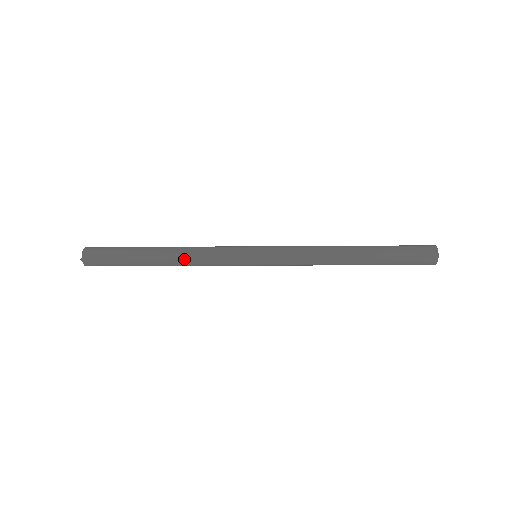
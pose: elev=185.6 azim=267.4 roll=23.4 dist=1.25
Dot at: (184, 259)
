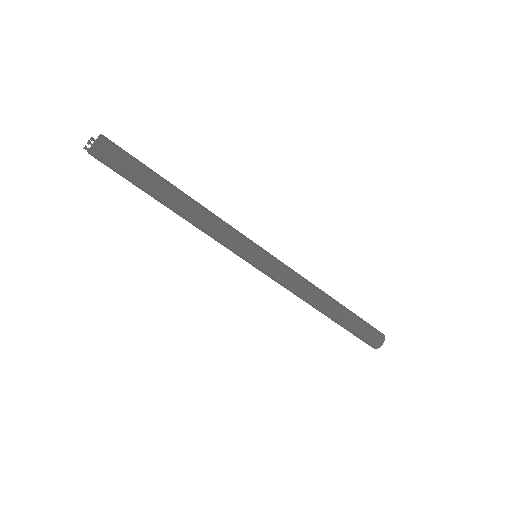
Dot at: (199, 214)
